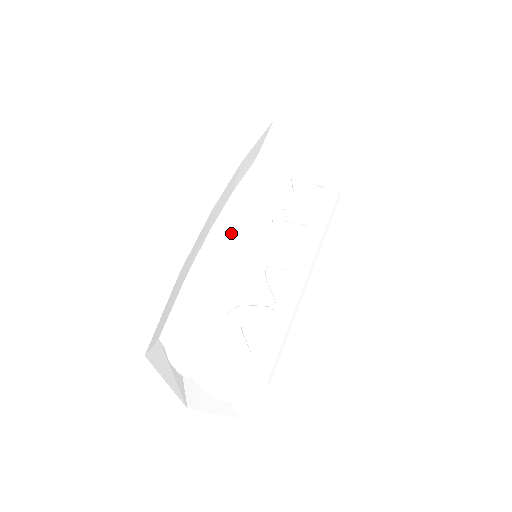
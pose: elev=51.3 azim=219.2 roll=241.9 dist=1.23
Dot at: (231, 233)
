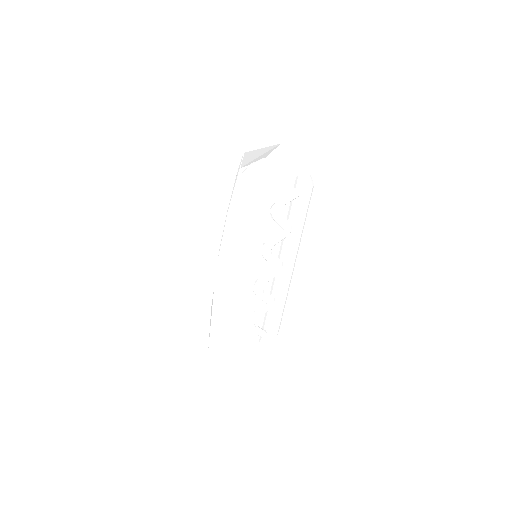
Dot at: (235, 278)
